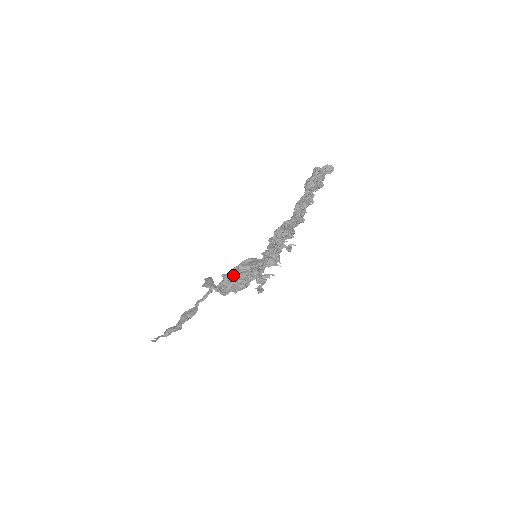
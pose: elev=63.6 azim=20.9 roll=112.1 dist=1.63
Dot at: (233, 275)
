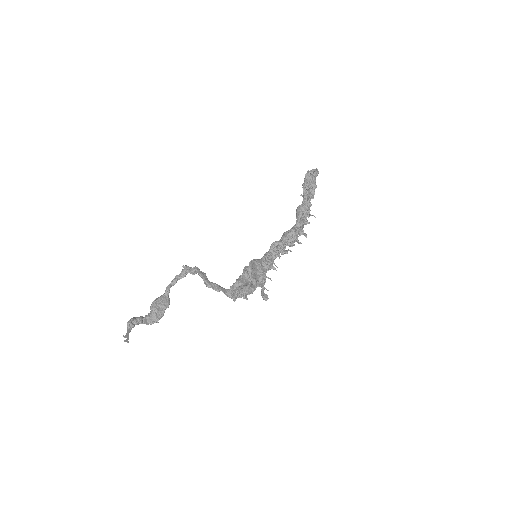
Dot at: (246, 280)
